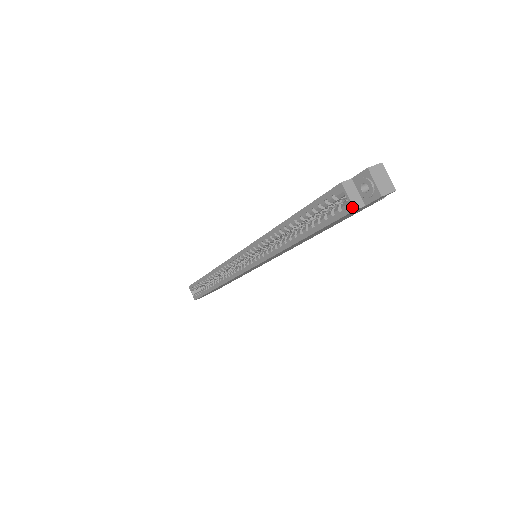
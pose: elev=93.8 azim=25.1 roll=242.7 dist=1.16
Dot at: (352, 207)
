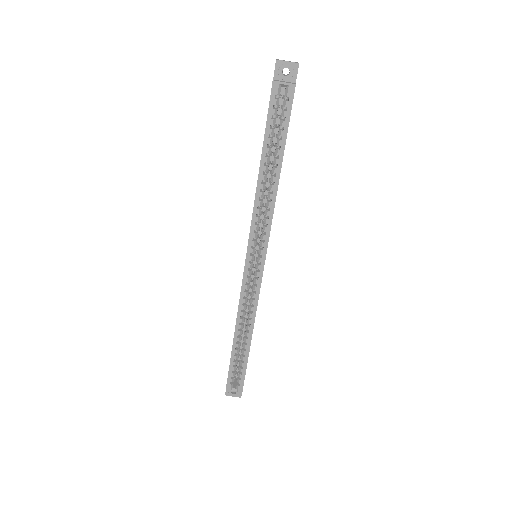
Dot at: (293, 85)
